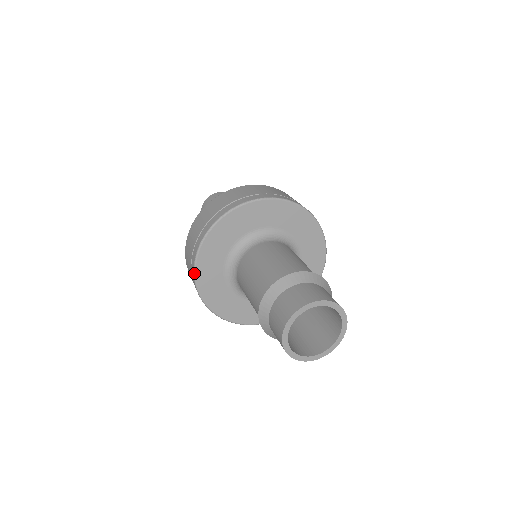
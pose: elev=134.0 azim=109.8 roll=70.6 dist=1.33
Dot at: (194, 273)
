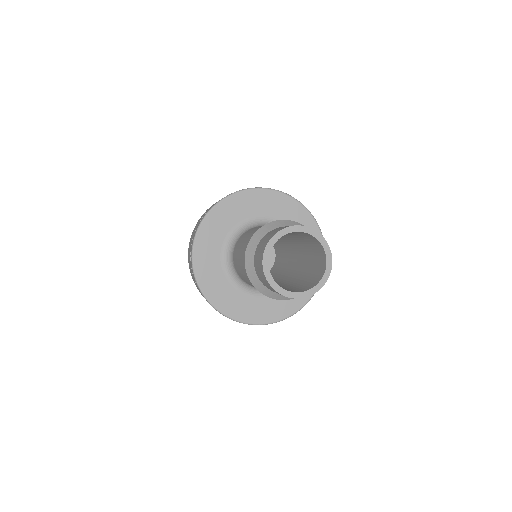
Dot at: (219, 312)
